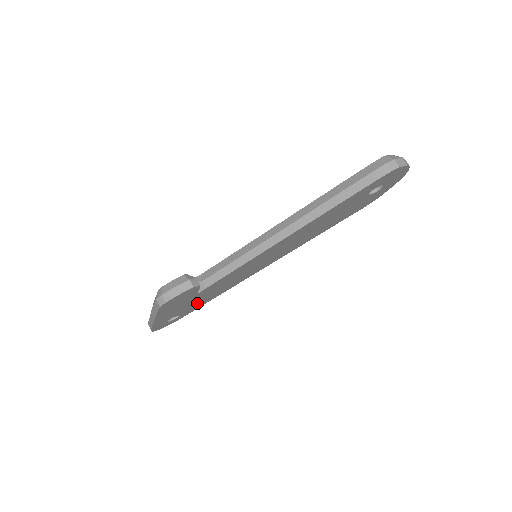
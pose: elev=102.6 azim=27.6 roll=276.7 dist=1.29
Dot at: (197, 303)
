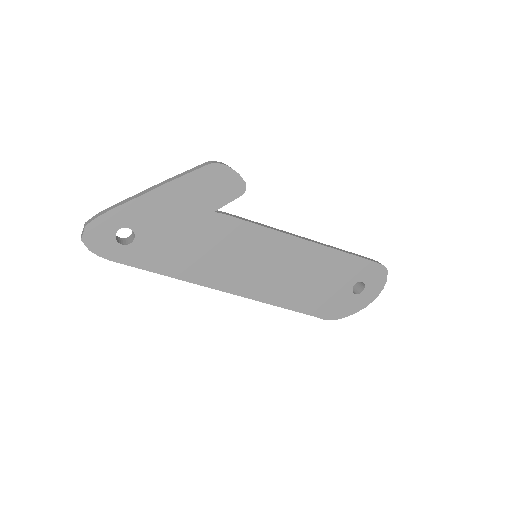
Dot at: (167, 246)
